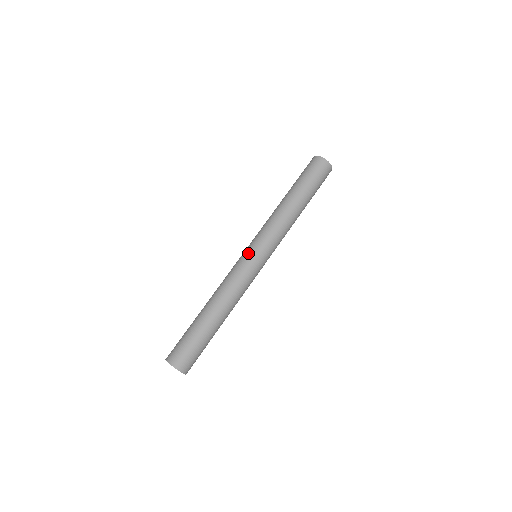
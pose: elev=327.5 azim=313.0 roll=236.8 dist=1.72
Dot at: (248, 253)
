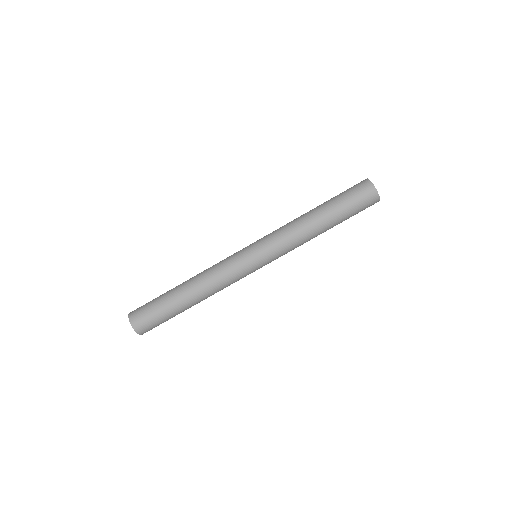
Dot at: (249, 255)
